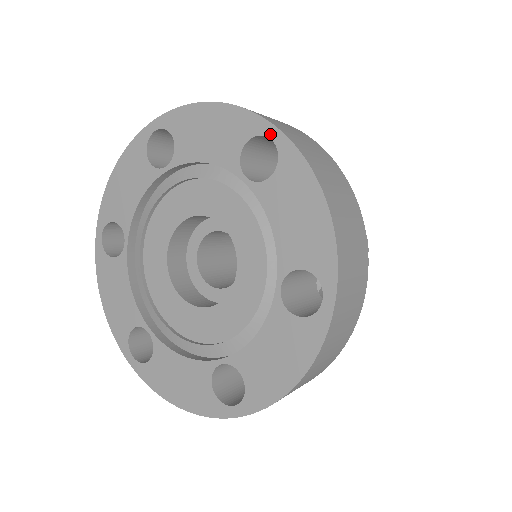
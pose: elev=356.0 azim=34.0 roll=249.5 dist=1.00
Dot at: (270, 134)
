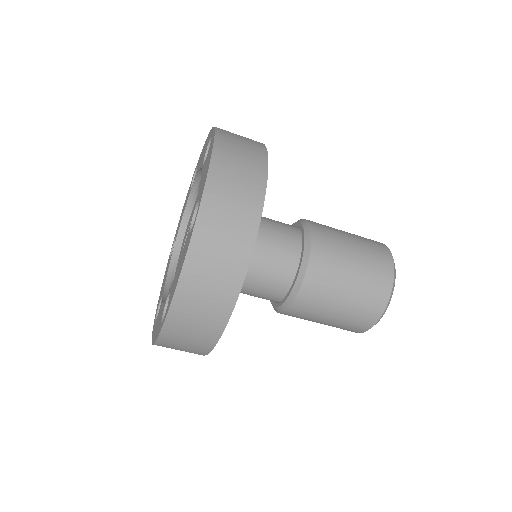
Dot at: (195, 170)
